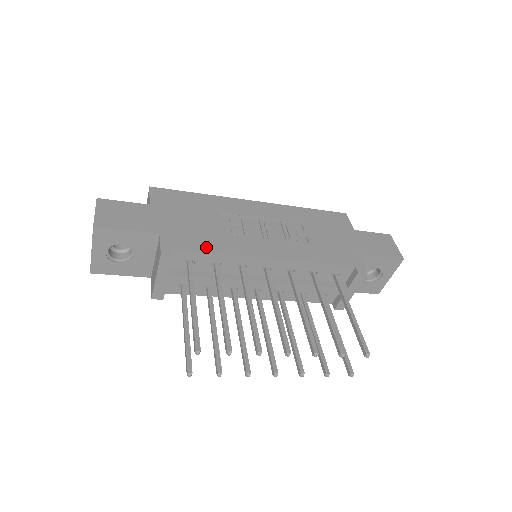
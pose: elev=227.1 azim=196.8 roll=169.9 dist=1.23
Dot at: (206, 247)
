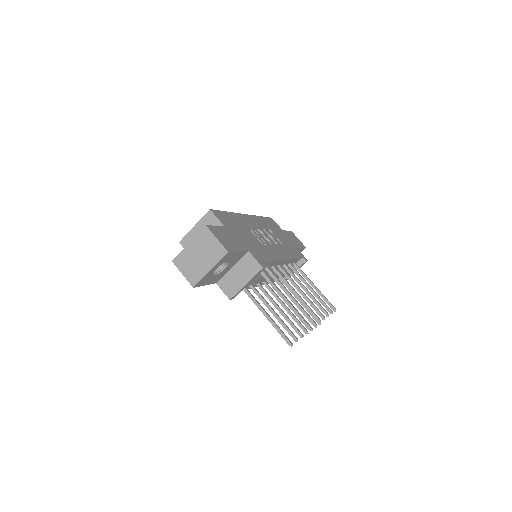
Dot at: (267, 257)
